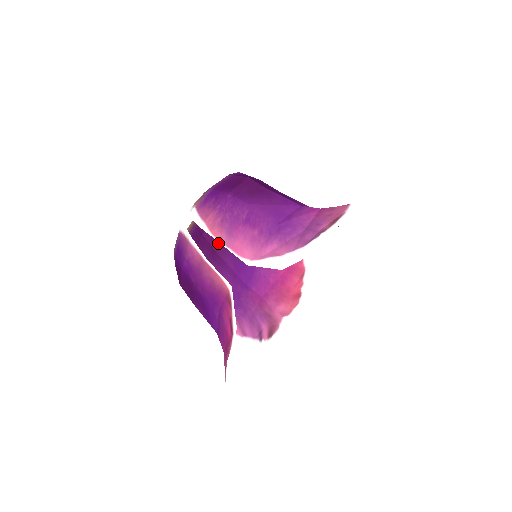
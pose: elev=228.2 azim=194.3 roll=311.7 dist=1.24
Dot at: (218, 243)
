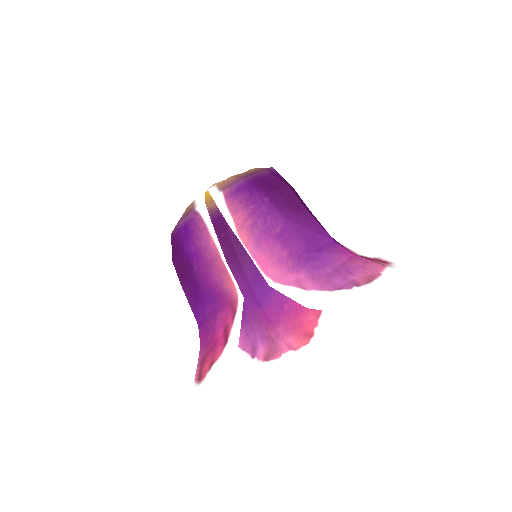
Dot at: (242, 247)
